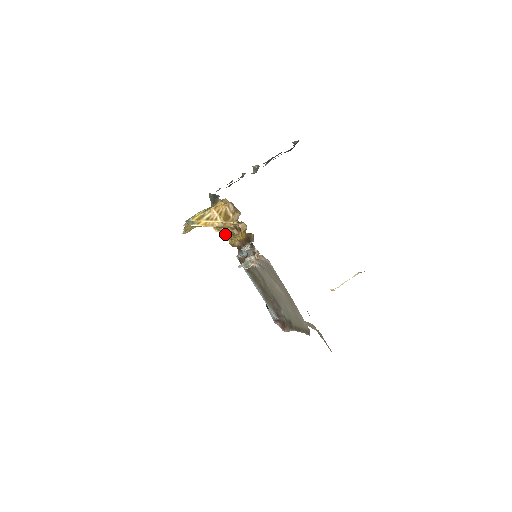
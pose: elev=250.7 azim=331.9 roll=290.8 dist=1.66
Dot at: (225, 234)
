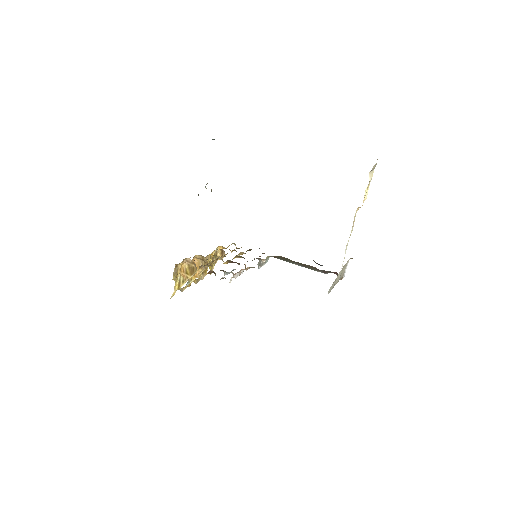
Dot at: occluded
